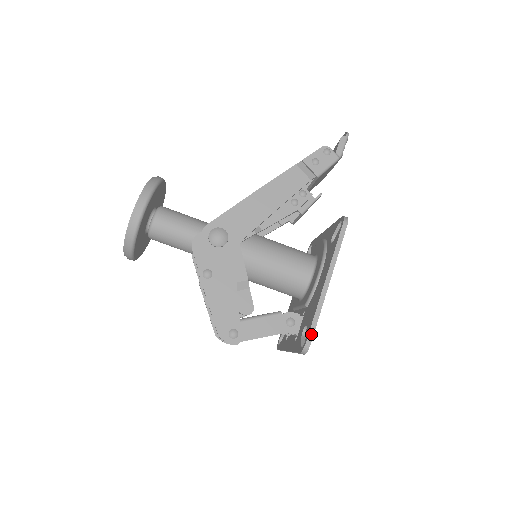
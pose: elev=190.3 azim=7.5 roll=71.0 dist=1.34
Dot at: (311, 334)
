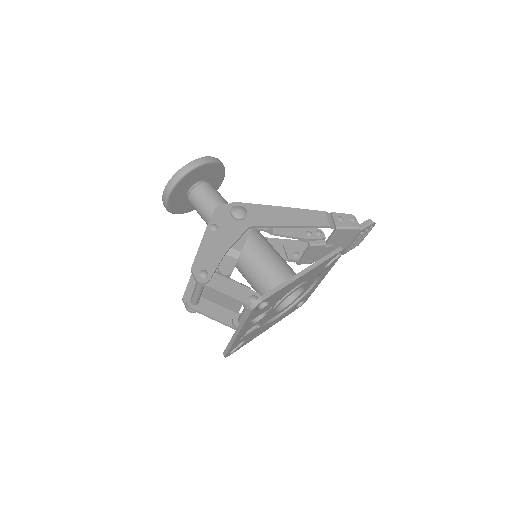
Dot at: (268, 295)
